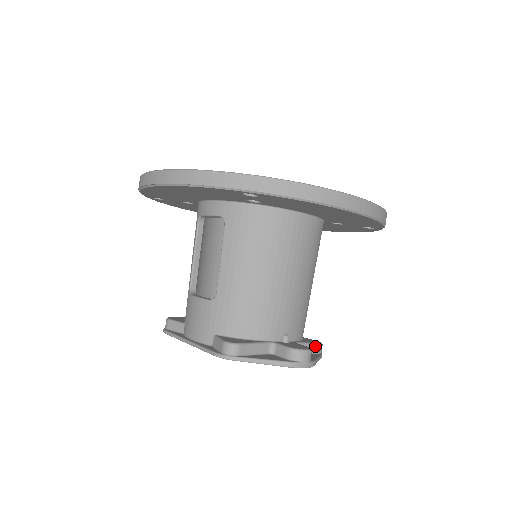
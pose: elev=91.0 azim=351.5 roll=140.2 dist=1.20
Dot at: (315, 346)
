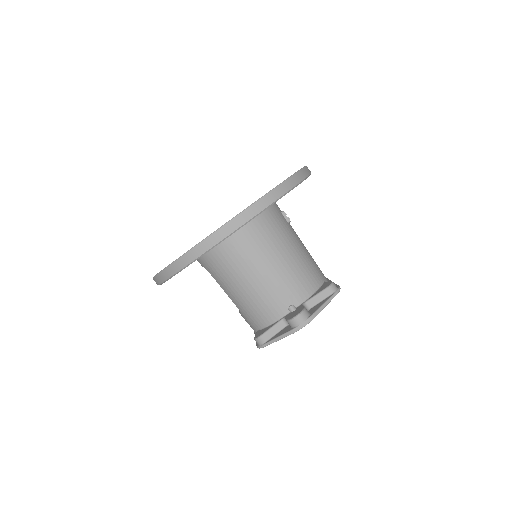
Dot at: (324, 292)
